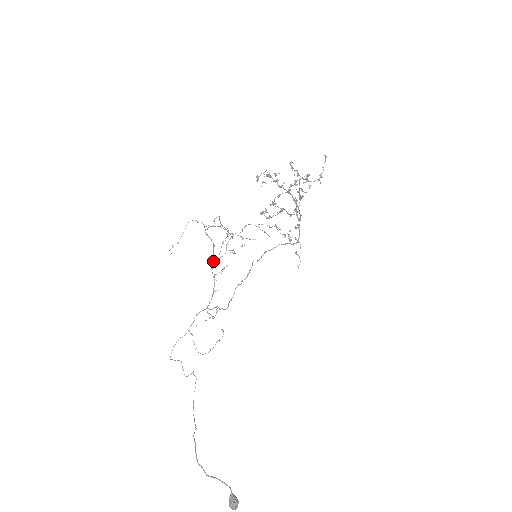
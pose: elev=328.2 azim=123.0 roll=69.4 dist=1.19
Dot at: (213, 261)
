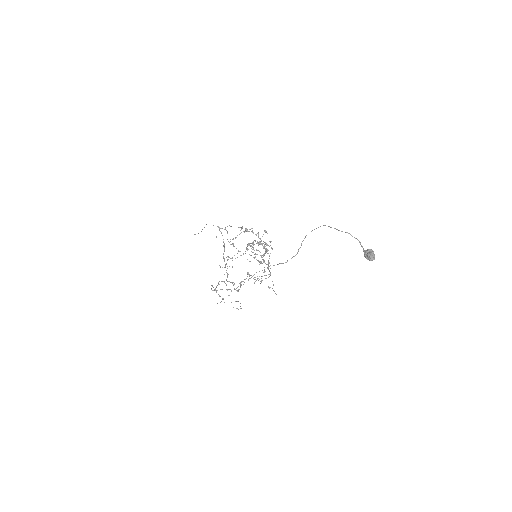
Dot at: (223, 257)
